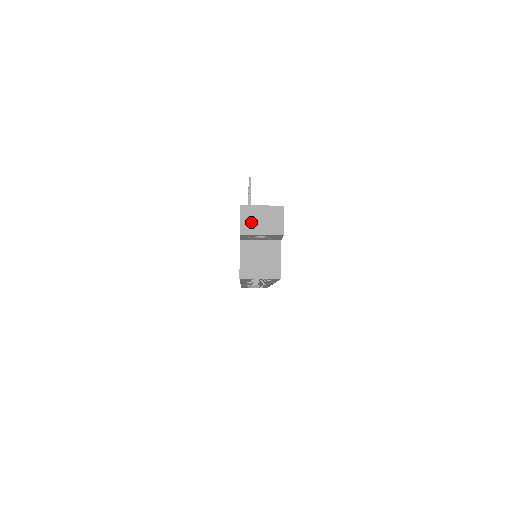
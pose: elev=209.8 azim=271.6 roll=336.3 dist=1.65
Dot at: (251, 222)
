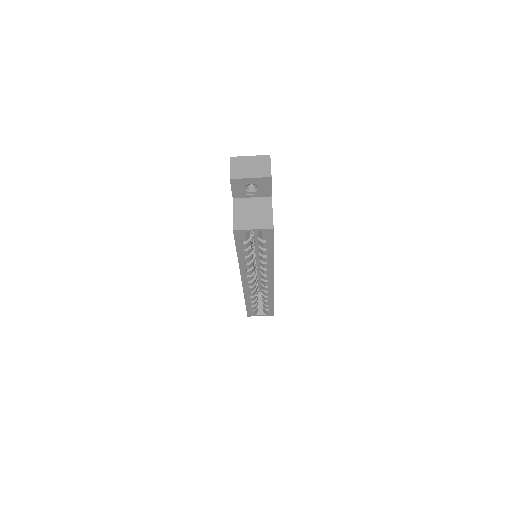
Dot at: (240, 169)
